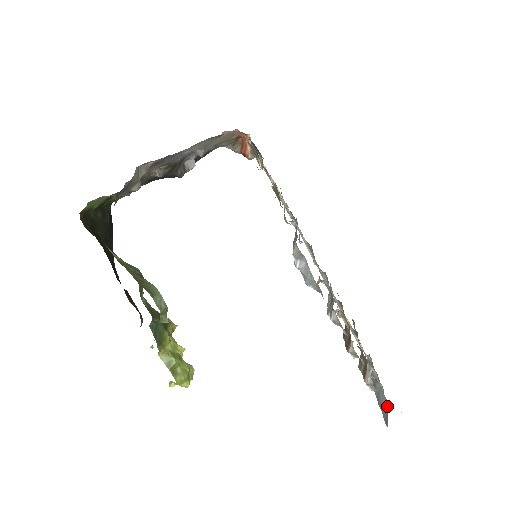
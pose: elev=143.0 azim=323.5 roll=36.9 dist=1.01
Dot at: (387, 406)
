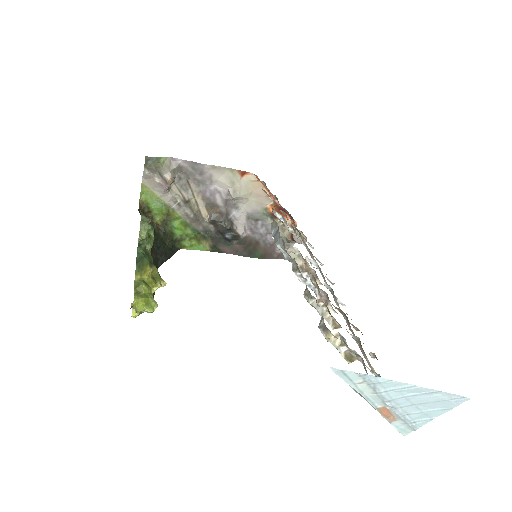
Dot at: occluded
